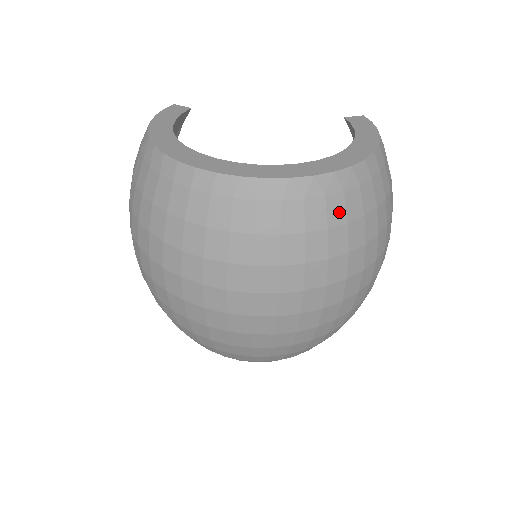
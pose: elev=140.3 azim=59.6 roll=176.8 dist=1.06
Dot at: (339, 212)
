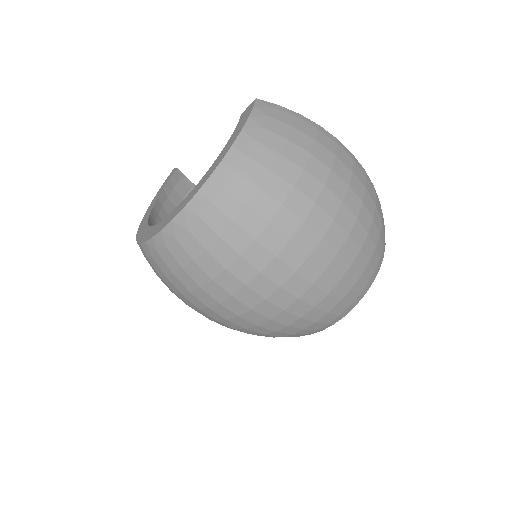
Dot at: (206, 233)
